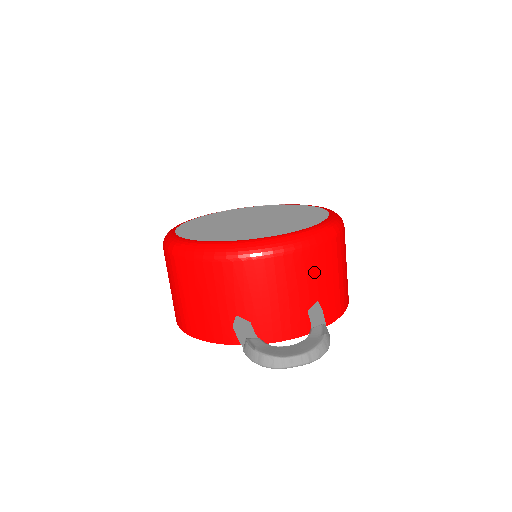
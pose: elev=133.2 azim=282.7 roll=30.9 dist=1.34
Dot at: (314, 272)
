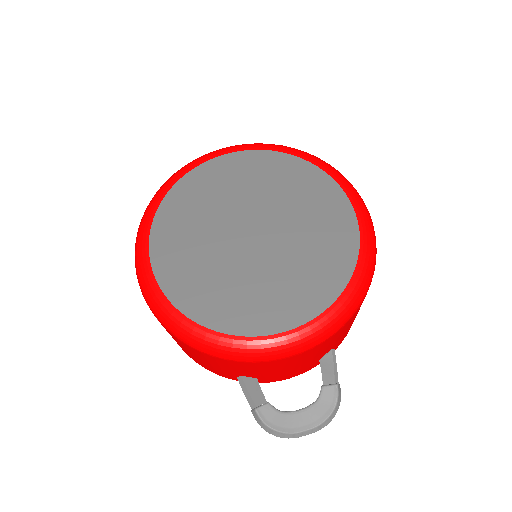
Dot at: (334, 340)
